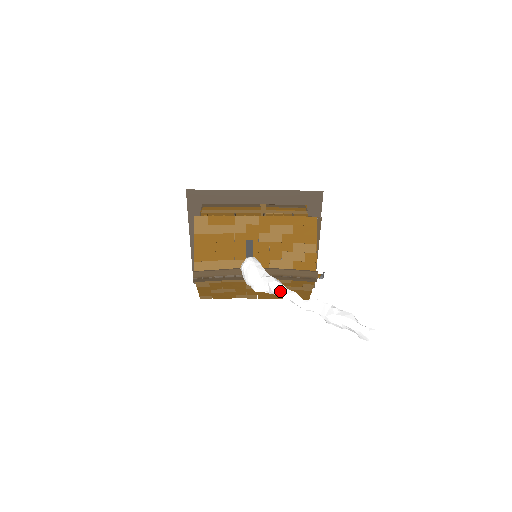
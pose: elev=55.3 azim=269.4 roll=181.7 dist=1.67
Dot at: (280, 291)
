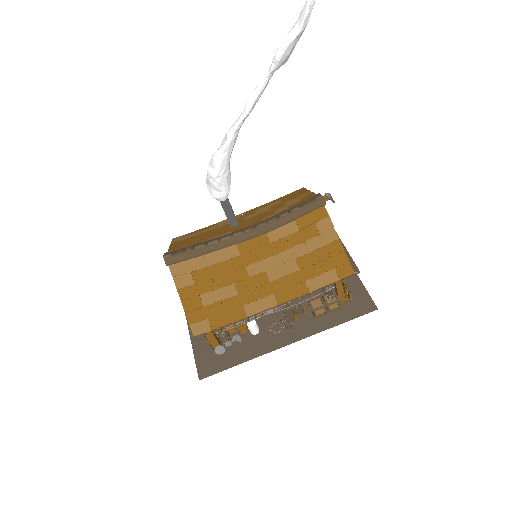
Dot at: (234, 123)
